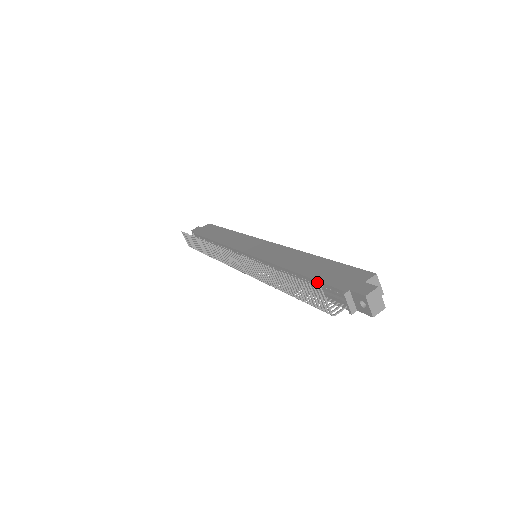
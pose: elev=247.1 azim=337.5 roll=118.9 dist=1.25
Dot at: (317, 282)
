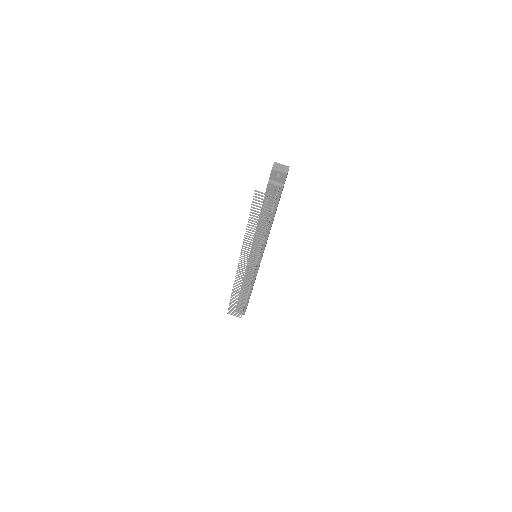
Dot at: occluded
